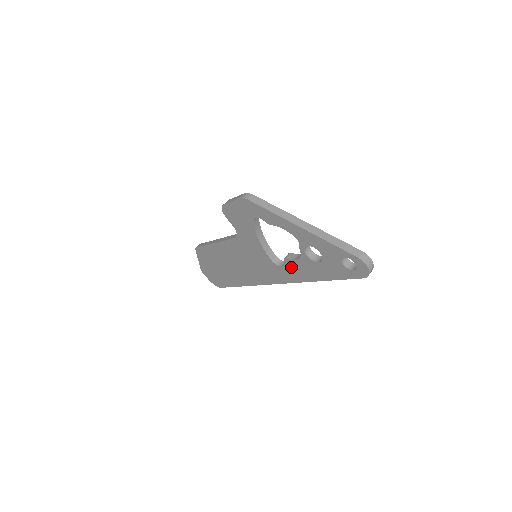
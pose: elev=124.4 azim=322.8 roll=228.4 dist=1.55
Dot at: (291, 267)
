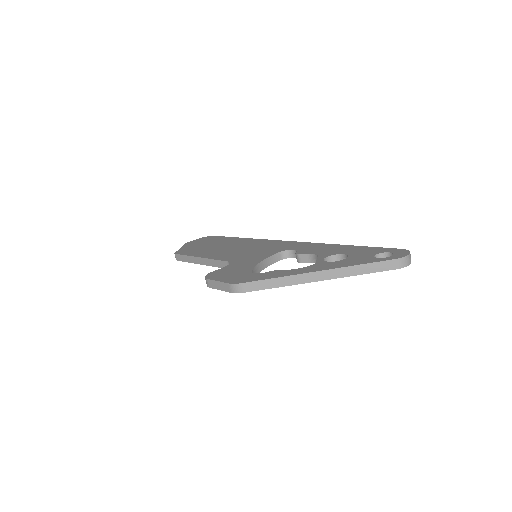
Dot at: occluded
